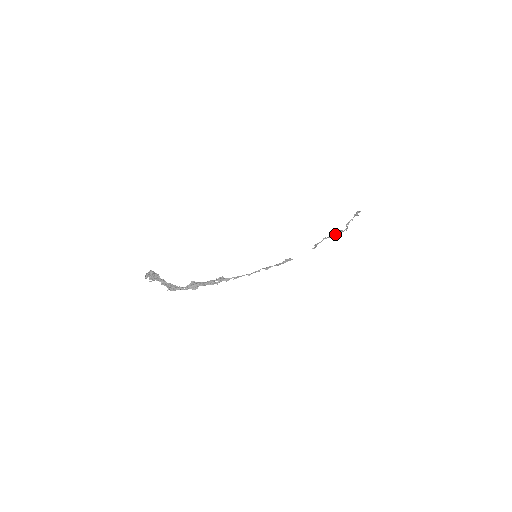
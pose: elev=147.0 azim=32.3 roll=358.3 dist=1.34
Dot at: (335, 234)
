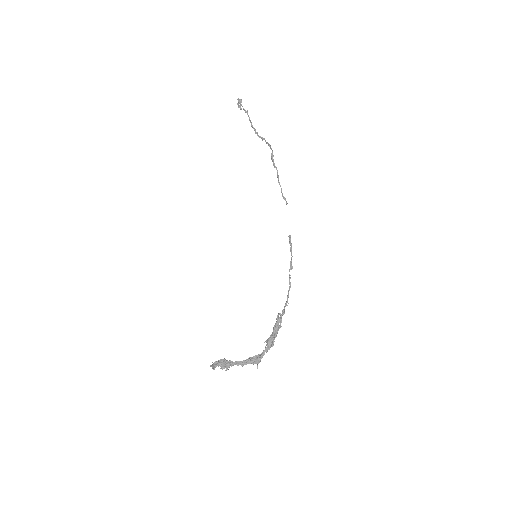
Dot at: (274, 164)
